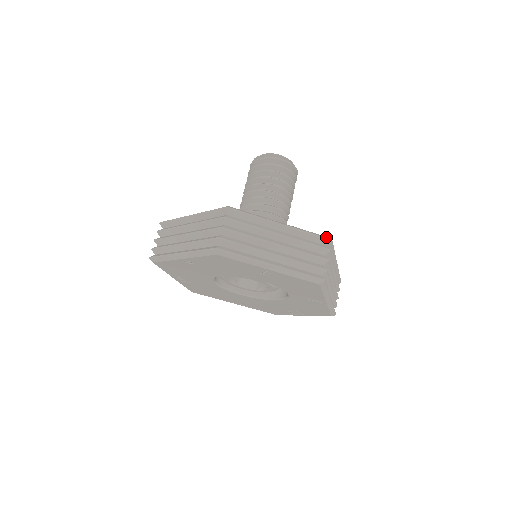
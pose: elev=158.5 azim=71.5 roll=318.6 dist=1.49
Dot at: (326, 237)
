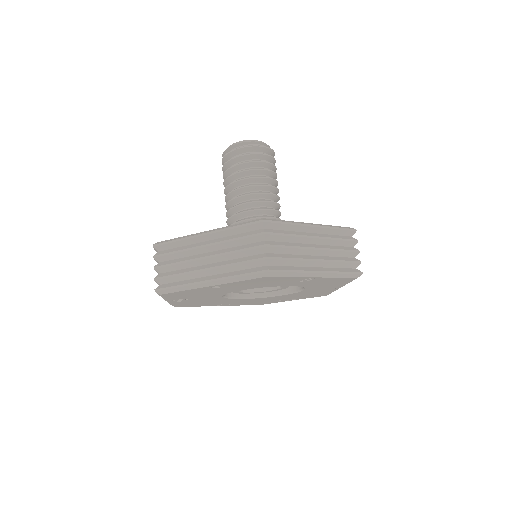
Dot at: (351, 228)
